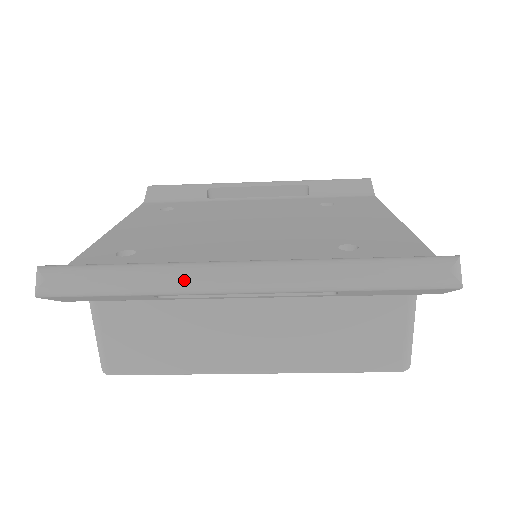
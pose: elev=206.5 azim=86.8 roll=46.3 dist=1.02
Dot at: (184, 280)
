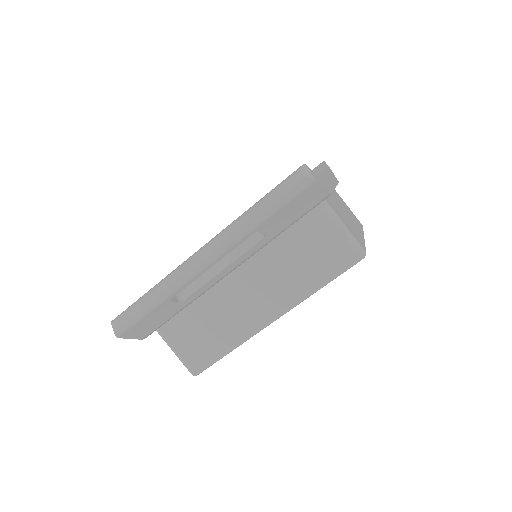
Dot at: (174, 279)
